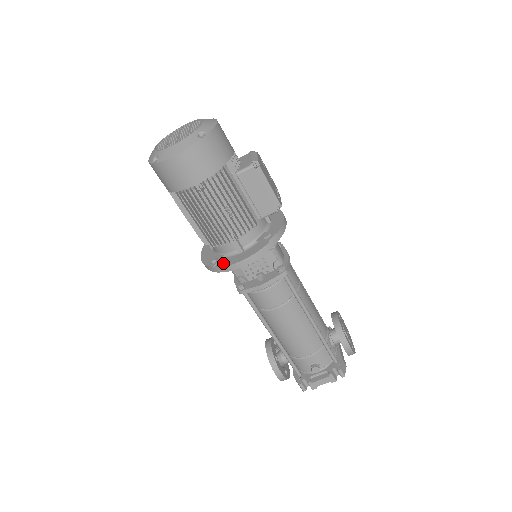
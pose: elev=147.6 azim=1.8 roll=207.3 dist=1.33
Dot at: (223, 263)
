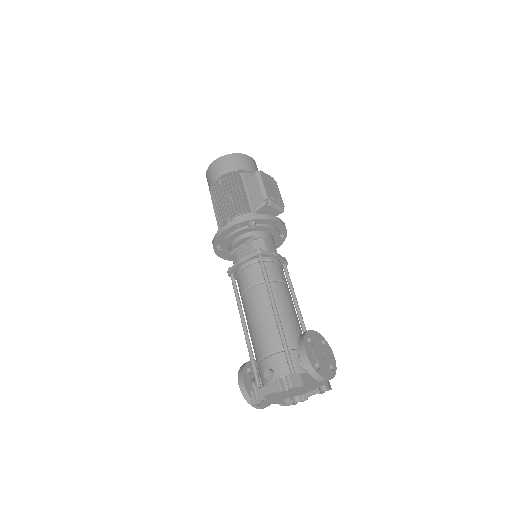
Dot at: occluded
